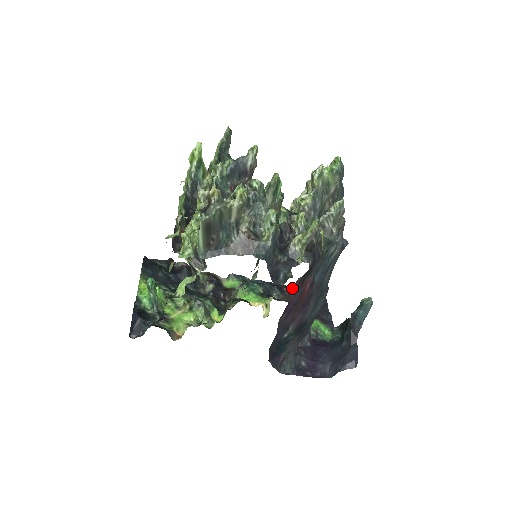
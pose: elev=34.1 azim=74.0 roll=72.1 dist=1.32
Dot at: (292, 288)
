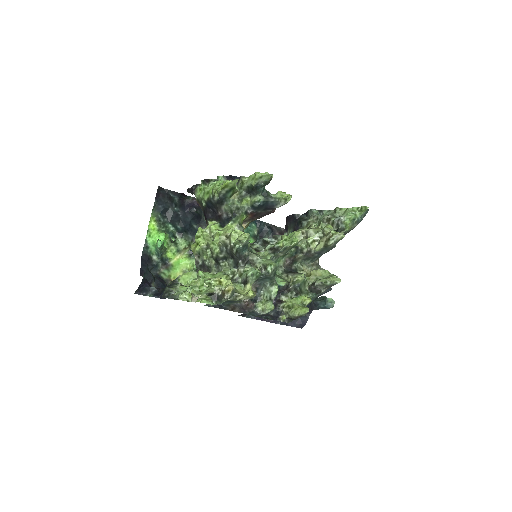
Dot at: occluded
